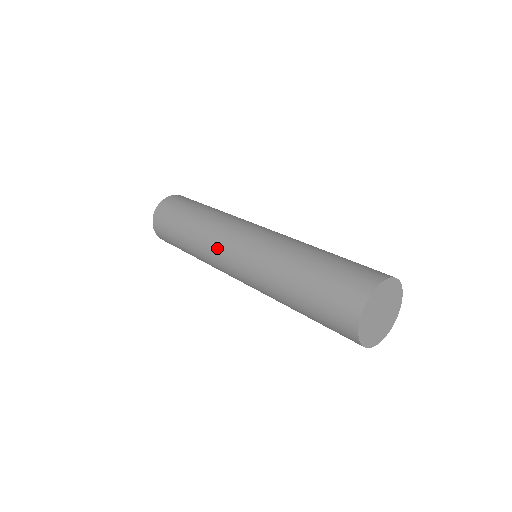
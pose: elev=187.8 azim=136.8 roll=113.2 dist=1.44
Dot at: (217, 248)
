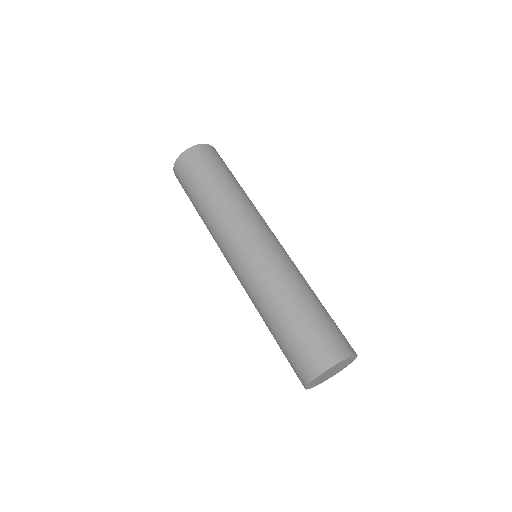
Dot at: (228, 235)
